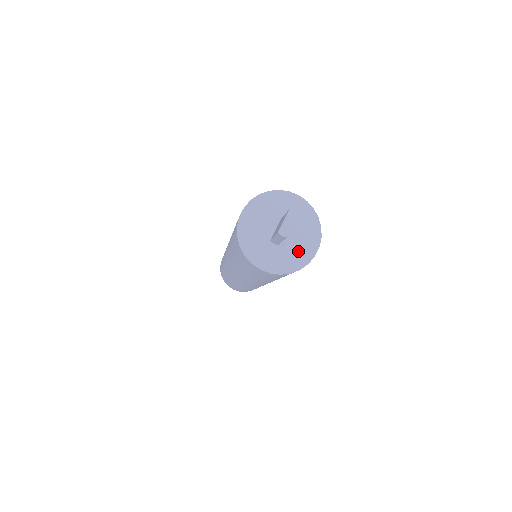
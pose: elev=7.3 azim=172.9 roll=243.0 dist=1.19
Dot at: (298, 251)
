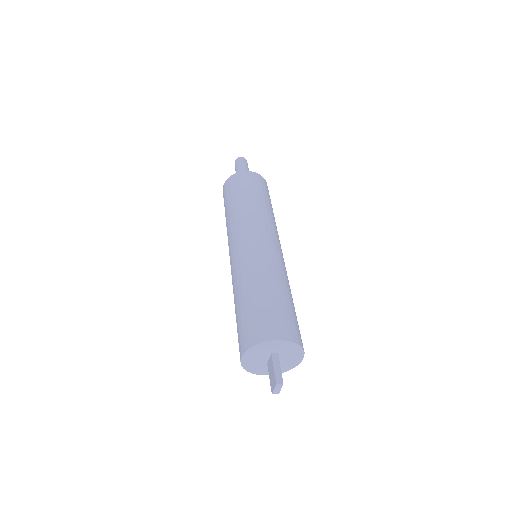
Dot at: (289, 362)
